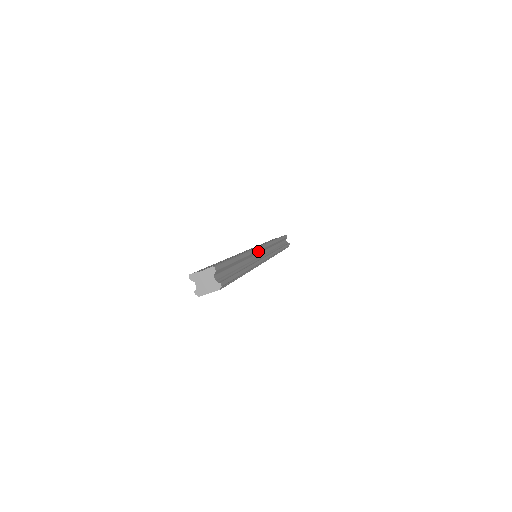
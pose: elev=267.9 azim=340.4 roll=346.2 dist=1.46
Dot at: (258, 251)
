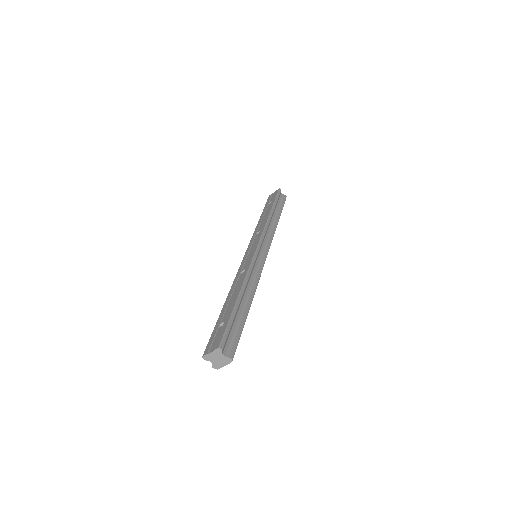
Dot at: (255, 259)
